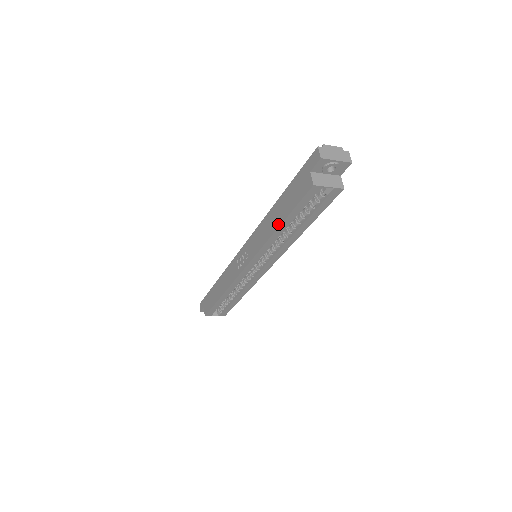
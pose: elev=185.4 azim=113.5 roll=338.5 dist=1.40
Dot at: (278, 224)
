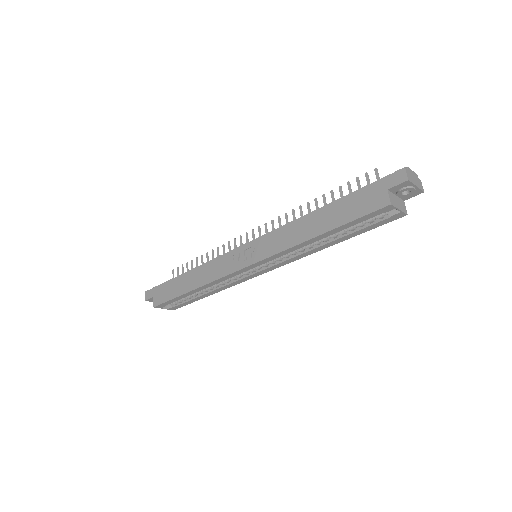
Dot at: (320, 232)
